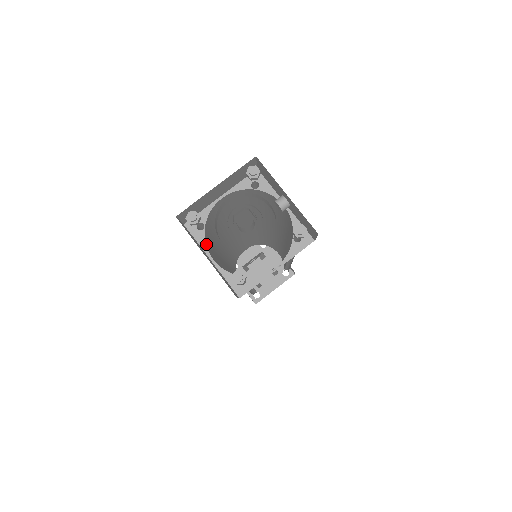
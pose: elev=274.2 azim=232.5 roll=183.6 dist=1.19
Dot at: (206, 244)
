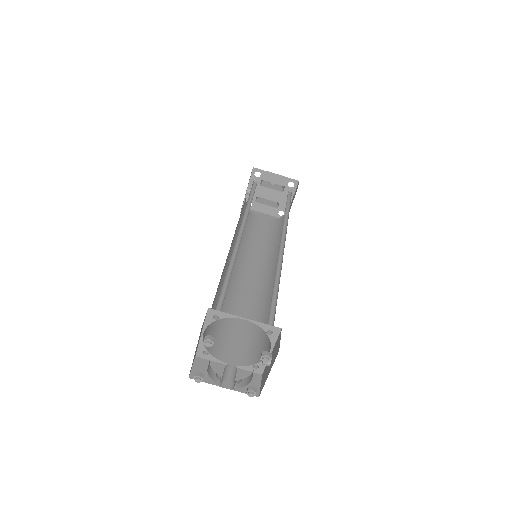
Dot at: (209, 323)
